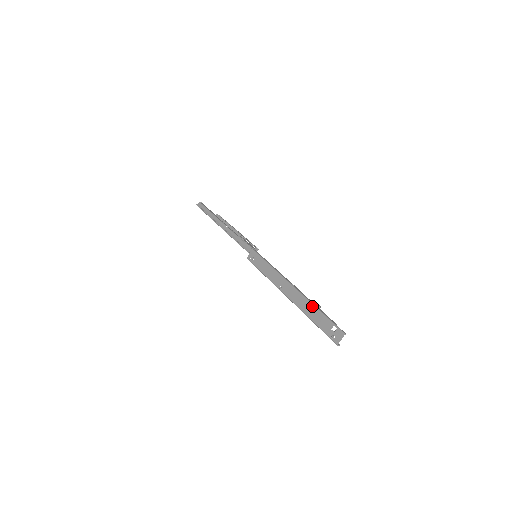
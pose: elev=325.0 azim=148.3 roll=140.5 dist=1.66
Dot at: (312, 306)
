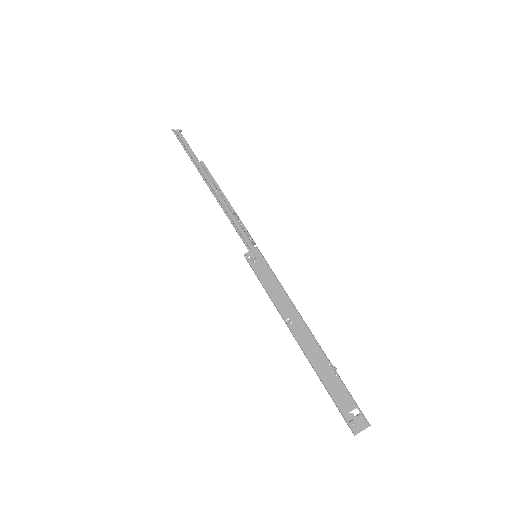
Dot at: (331, 368)
